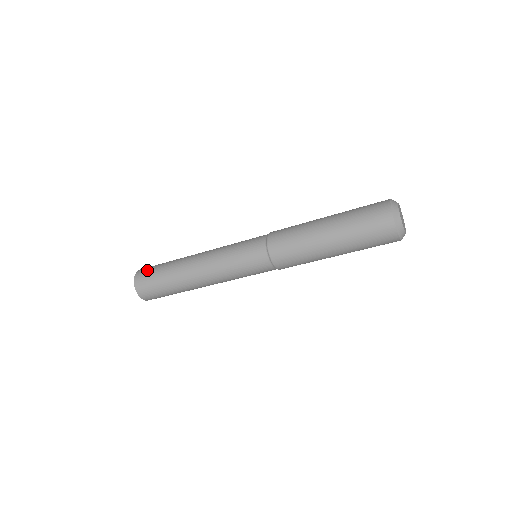
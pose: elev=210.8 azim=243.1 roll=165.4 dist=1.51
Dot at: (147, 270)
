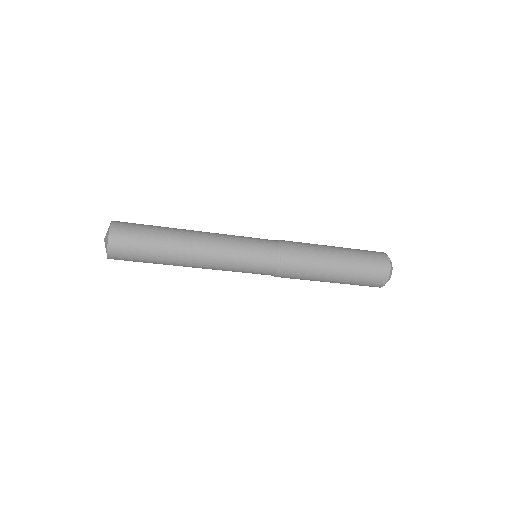
Dot at: (127, 241)
